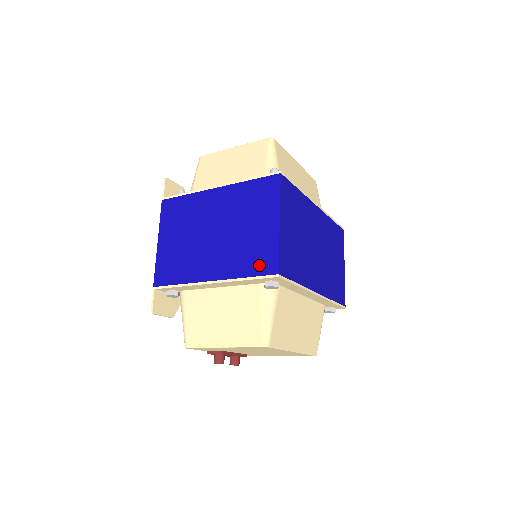
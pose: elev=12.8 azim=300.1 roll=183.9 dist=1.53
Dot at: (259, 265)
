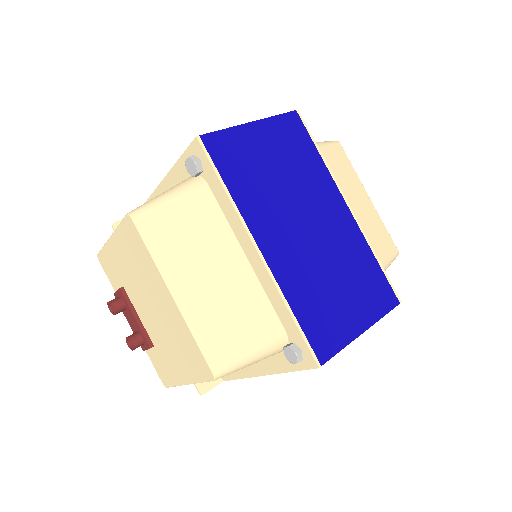
Dot at: occluded
